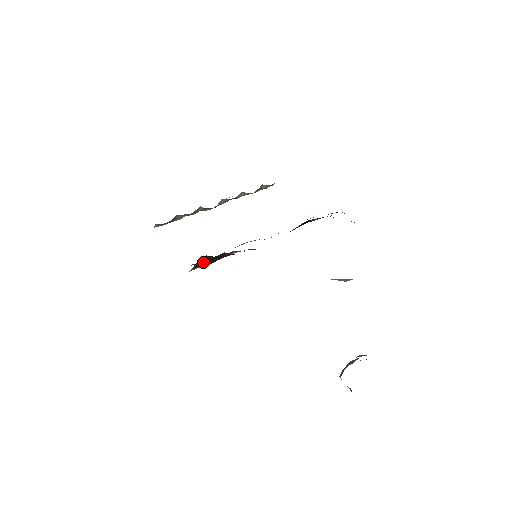
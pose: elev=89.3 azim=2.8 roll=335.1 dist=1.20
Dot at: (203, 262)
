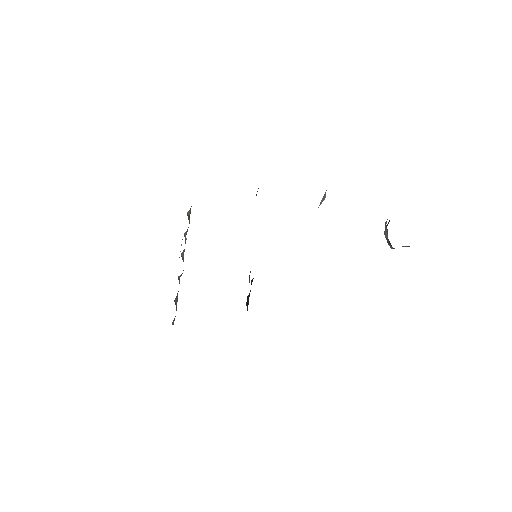
Dot at: (248, 302)
